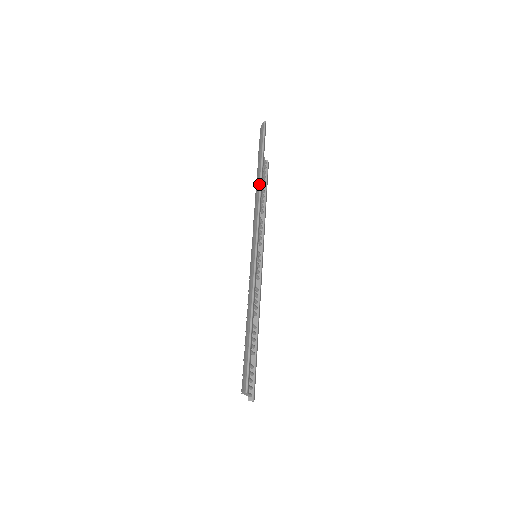
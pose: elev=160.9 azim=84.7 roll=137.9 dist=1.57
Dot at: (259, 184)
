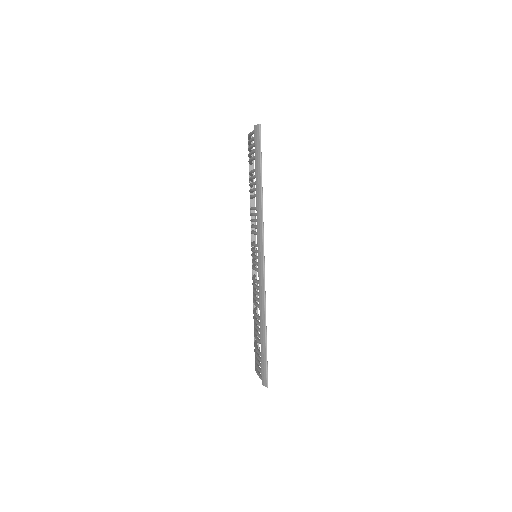
Dot at: (261, 201)
